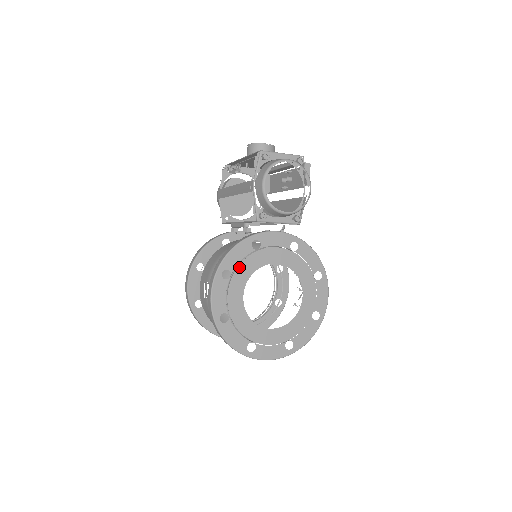
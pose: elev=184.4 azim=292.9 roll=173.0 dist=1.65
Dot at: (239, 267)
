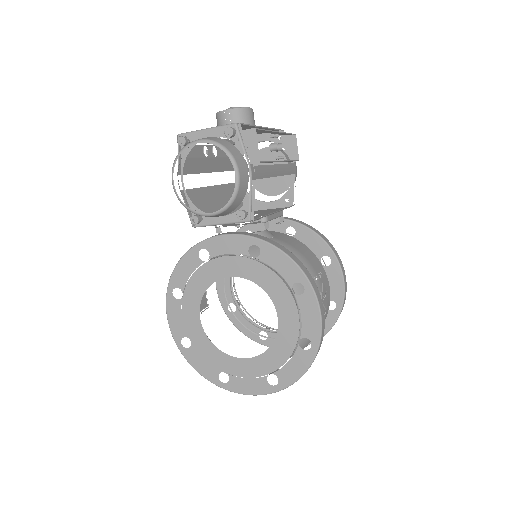
Dot at: (188, 284)
